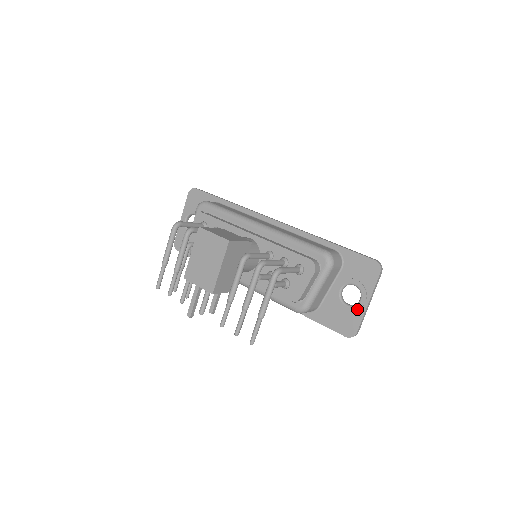
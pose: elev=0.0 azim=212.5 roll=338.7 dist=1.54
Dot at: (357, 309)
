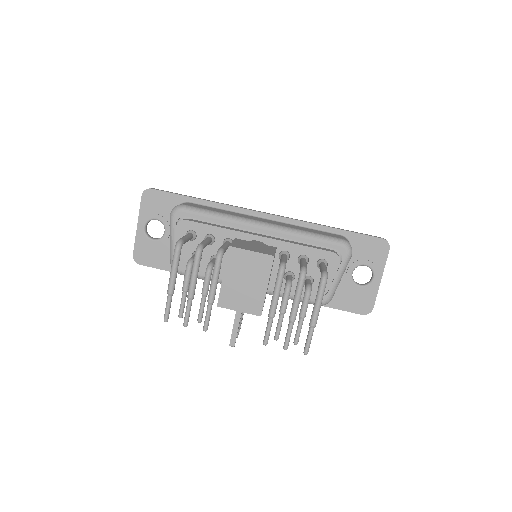
Dot at: (371, 287)
